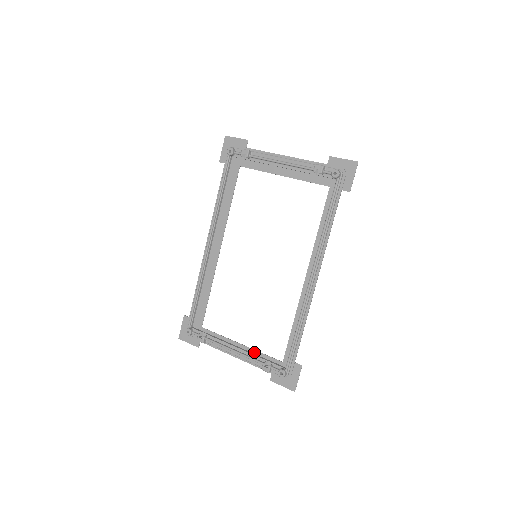
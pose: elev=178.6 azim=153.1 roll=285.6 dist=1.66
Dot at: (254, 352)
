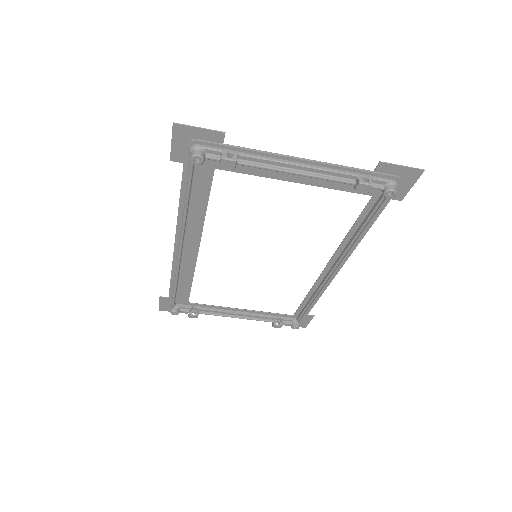
Dot at: (259, 313)
